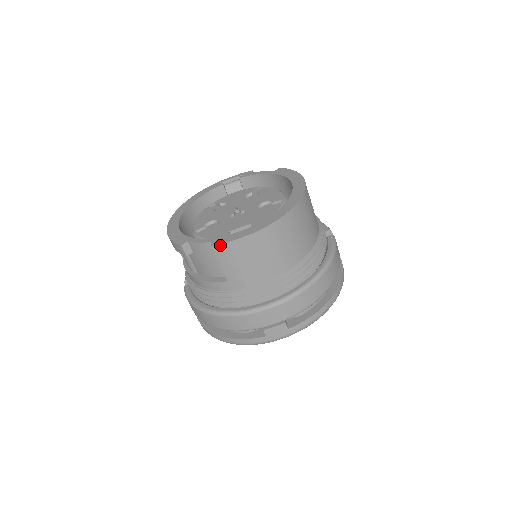
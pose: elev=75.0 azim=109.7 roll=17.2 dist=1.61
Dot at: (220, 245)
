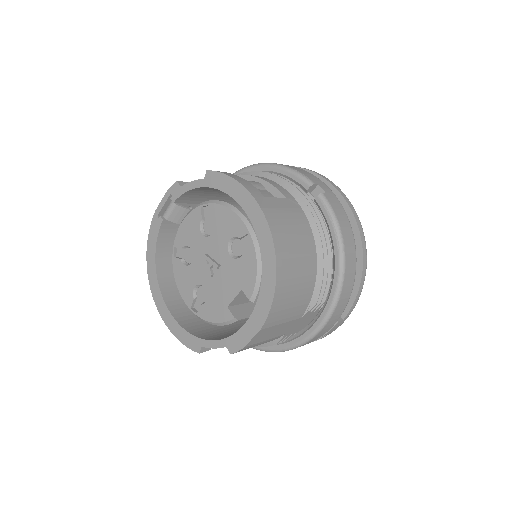
Dot at: occluded
